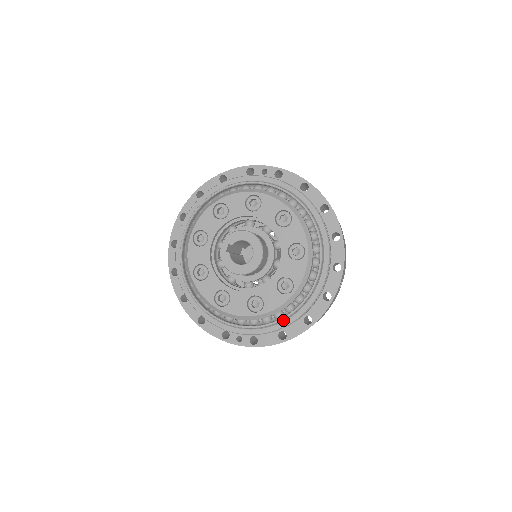
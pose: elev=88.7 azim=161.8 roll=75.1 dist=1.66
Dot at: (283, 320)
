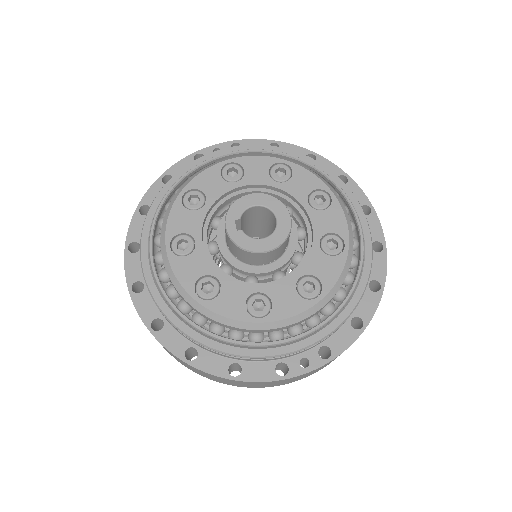
Dot at: (350, 296)
